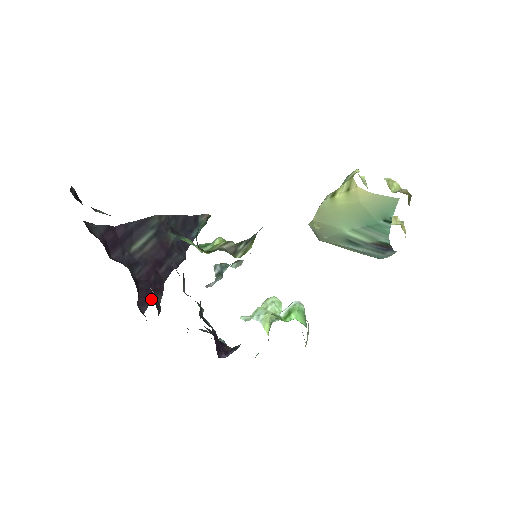
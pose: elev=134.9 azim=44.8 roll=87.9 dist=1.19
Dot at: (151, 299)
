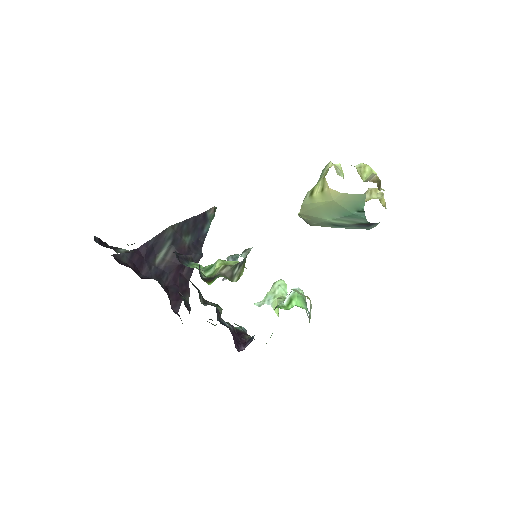
Dot at: (181, 300)
